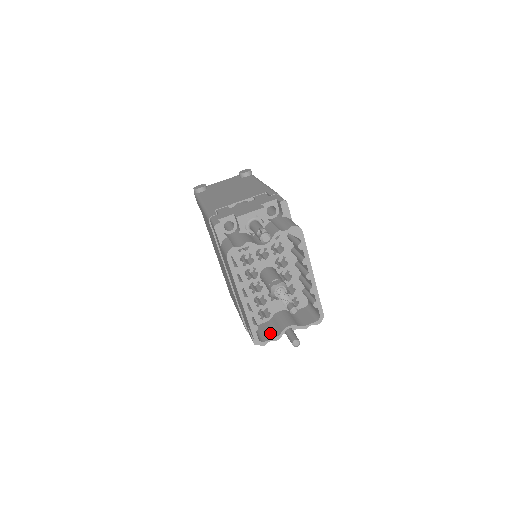
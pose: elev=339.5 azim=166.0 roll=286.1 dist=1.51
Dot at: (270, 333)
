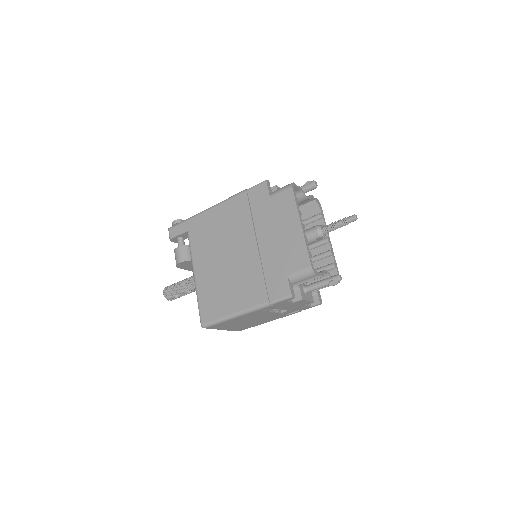
Dot at: occluded
